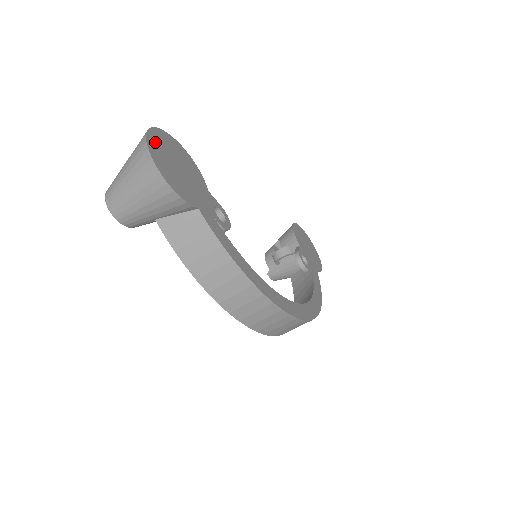
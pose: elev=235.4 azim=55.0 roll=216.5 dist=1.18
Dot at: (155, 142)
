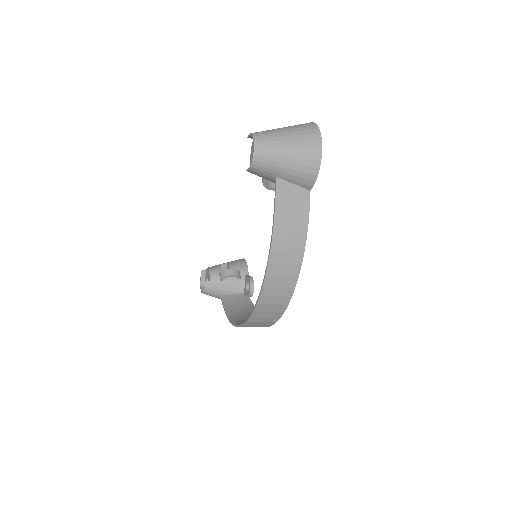
Dot at: occluded
